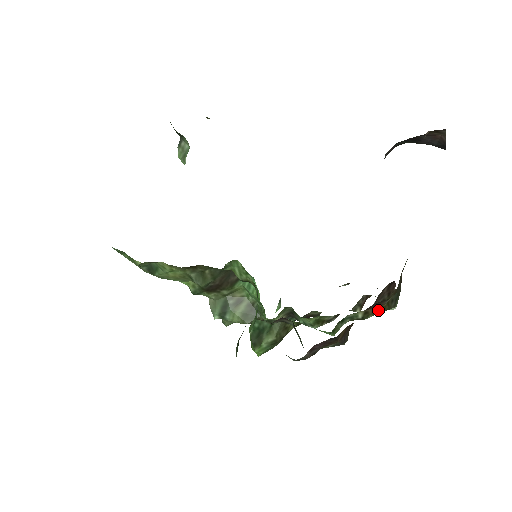
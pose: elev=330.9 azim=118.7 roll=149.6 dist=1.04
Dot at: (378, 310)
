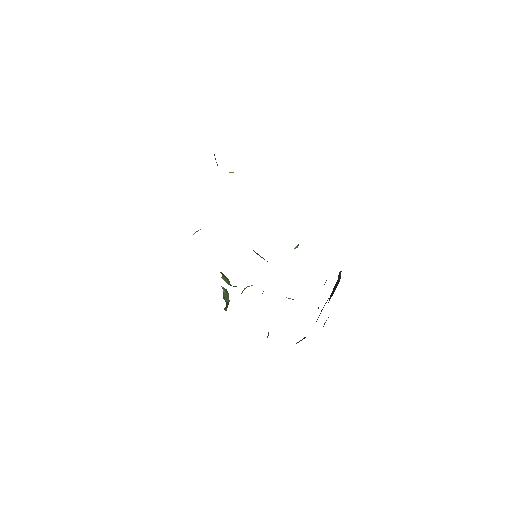
Dot at: occluded
